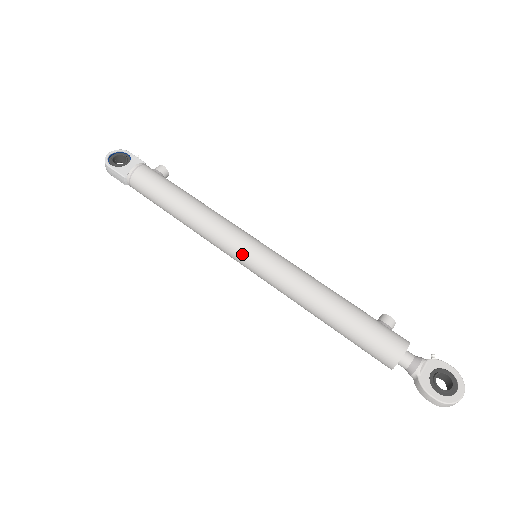
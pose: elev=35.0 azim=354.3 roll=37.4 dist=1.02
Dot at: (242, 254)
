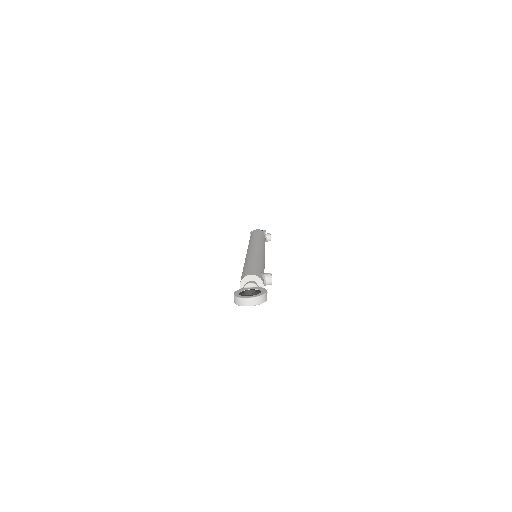
Dot at: occluded
